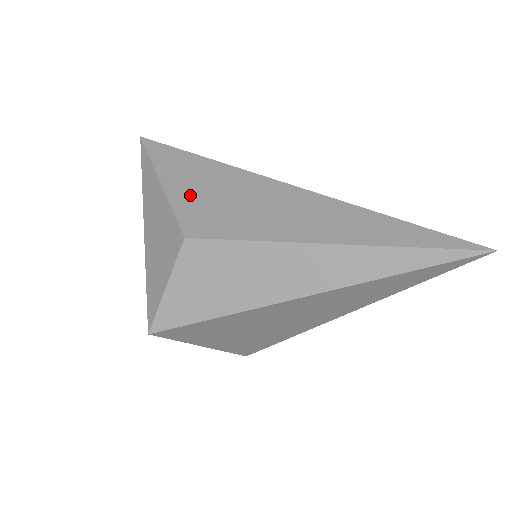
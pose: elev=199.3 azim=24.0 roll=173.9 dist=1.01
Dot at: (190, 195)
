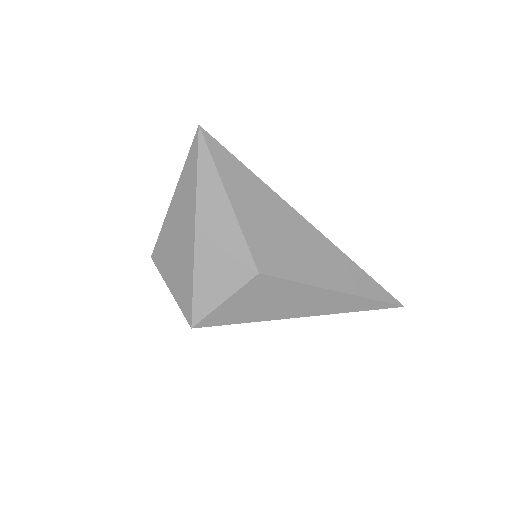
Dot at: (257, 226)
